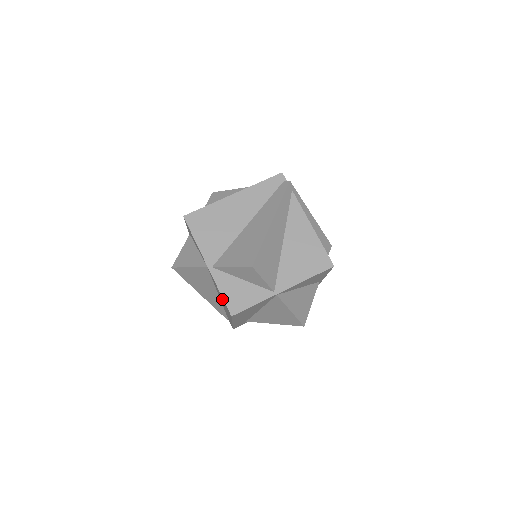
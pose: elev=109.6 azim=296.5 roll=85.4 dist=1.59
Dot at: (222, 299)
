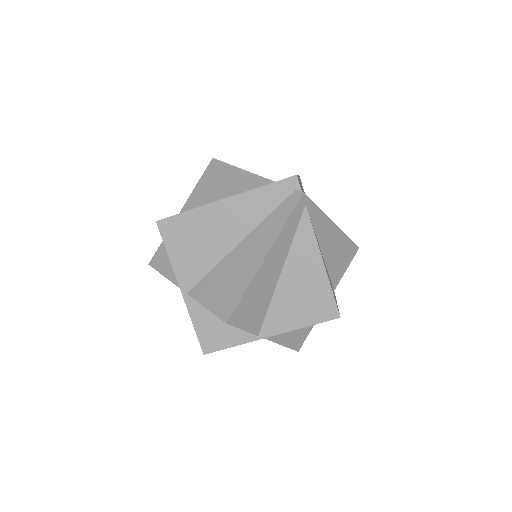
Dot at: occluded
